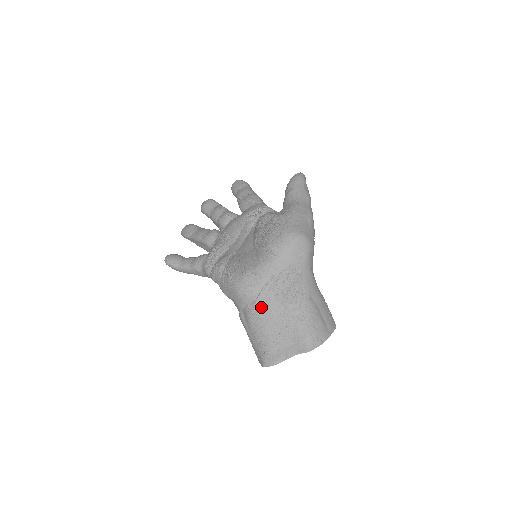
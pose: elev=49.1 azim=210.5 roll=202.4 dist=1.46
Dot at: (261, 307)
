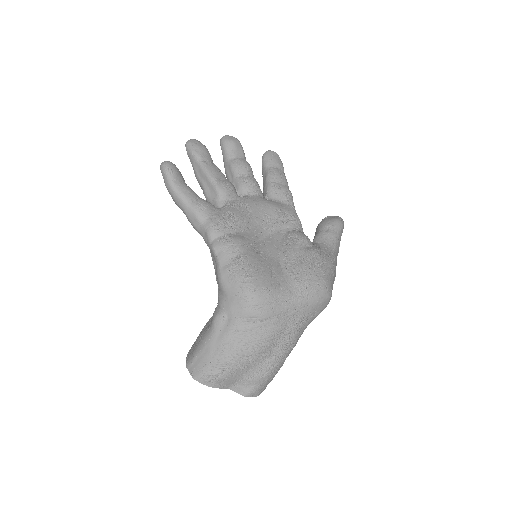
Dot at: (255, 333)
